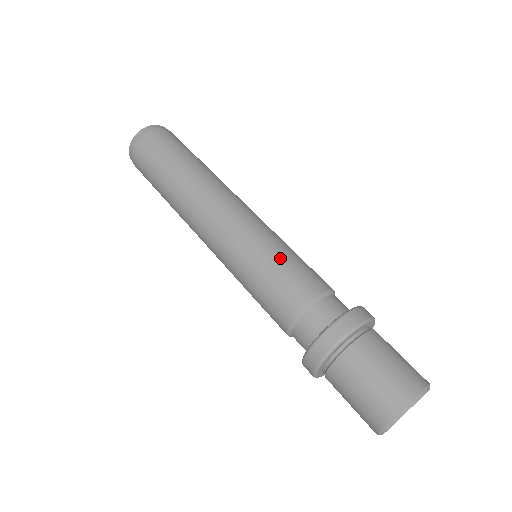
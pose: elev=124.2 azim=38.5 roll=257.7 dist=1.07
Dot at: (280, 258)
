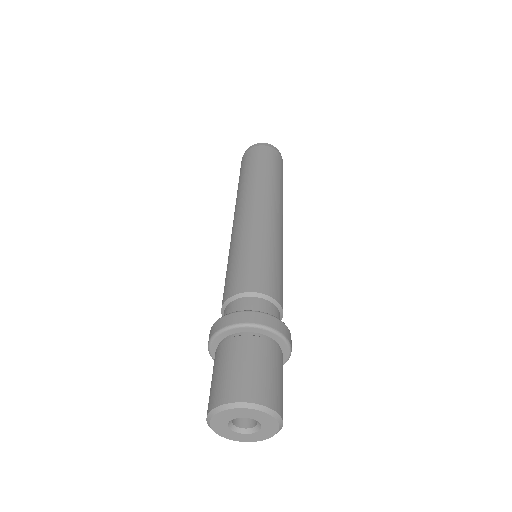
Dot at: (281, 268)
